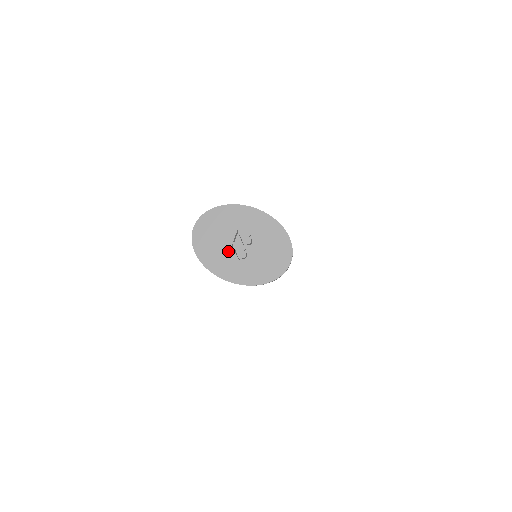
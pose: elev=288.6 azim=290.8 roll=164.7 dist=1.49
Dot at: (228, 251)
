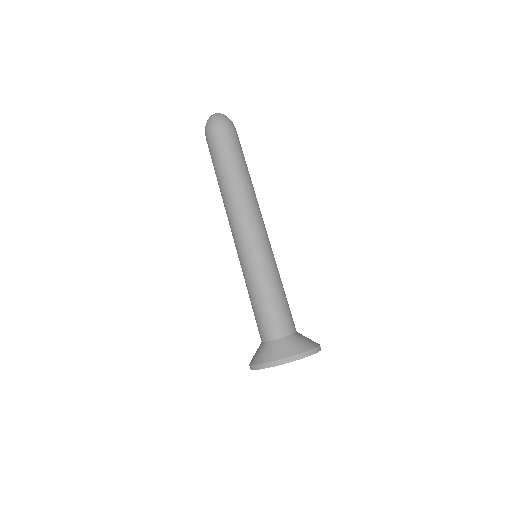
Dot at: occluded
